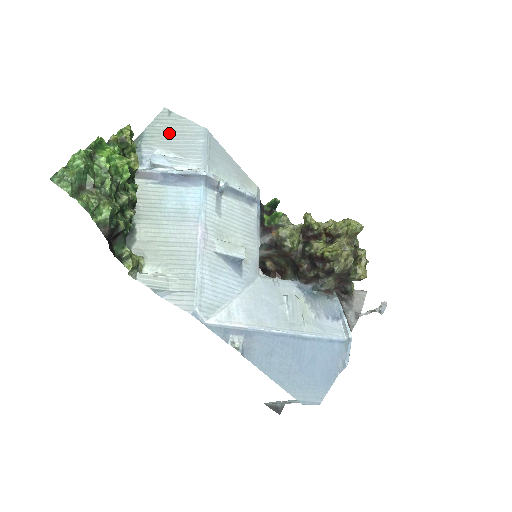
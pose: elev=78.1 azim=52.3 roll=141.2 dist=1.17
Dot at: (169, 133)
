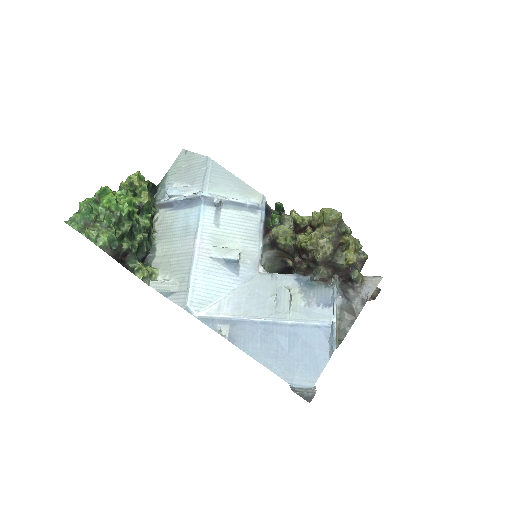
Dot at: (184, 168)
